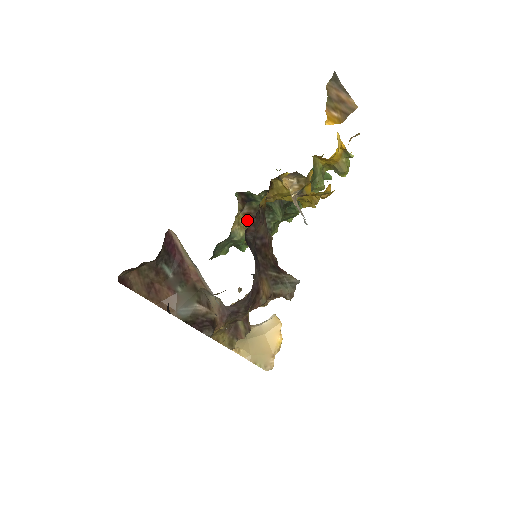
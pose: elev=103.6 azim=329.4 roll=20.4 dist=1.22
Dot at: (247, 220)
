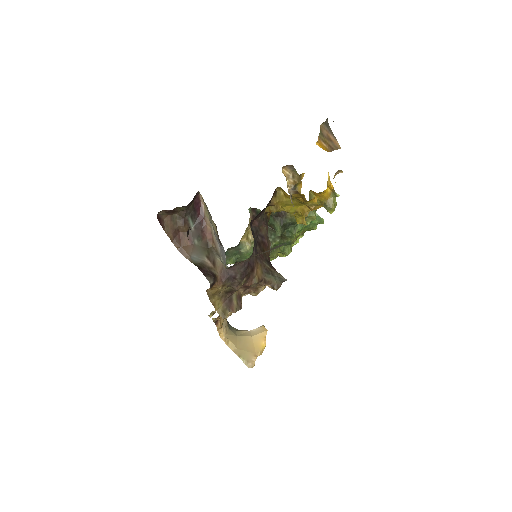
Dot at: occluded
